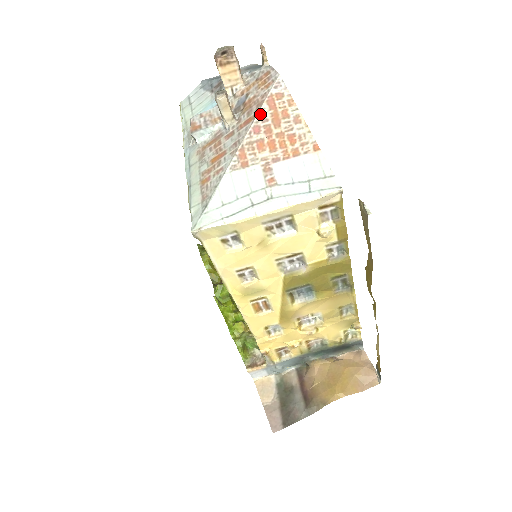
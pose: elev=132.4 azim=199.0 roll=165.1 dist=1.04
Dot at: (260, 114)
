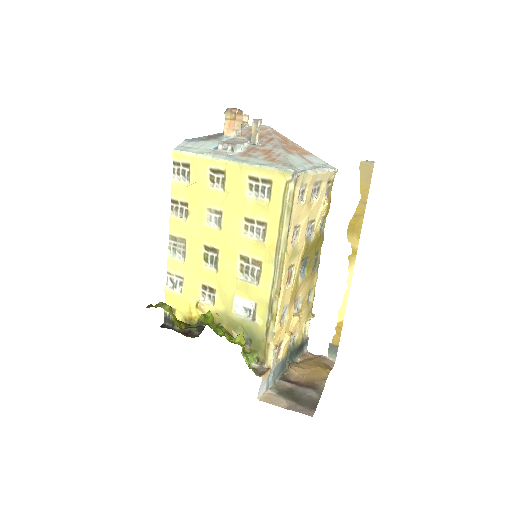
Dot at: (276, 137)
